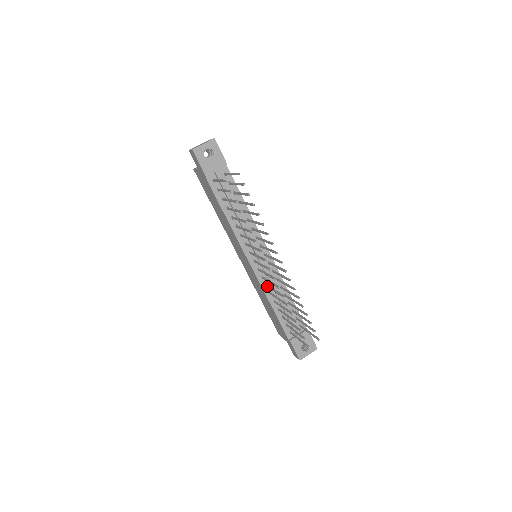
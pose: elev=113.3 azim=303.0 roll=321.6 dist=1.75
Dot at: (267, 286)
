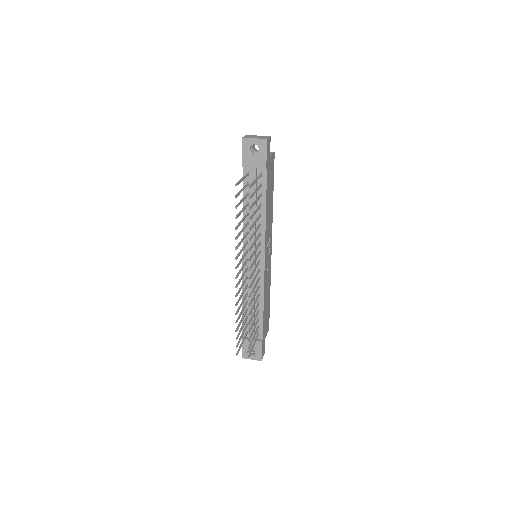
Dot at: (245, 286)
